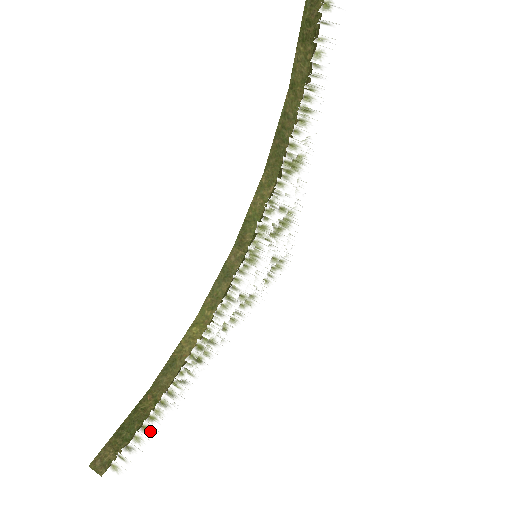
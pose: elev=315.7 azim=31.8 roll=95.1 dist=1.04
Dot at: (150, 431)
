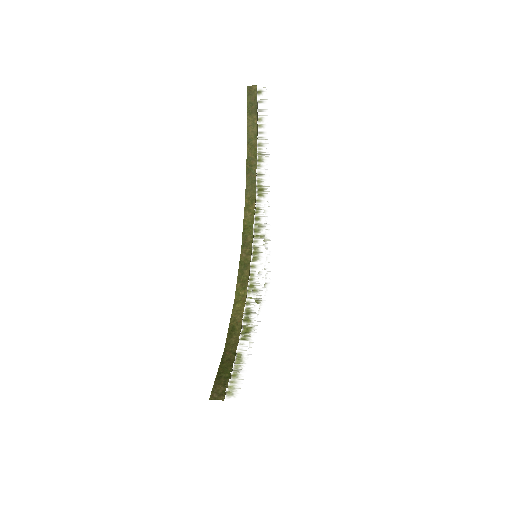
Dot at: (241, 370)
